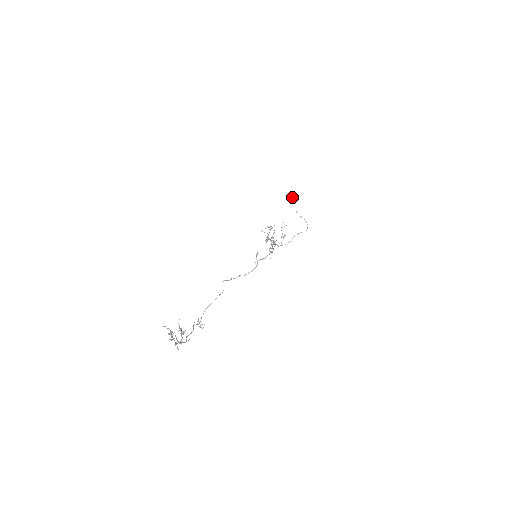
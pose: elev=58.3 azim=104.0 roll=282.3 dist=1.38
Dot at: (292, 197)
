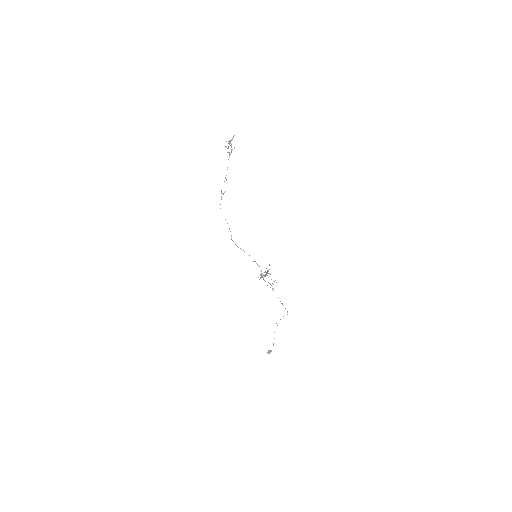
Dot at: (269, 351)
